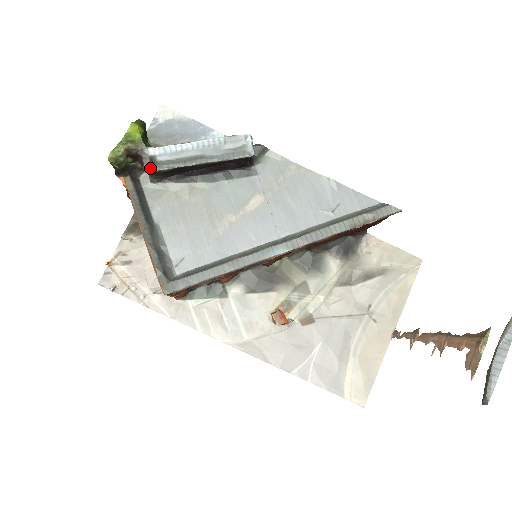
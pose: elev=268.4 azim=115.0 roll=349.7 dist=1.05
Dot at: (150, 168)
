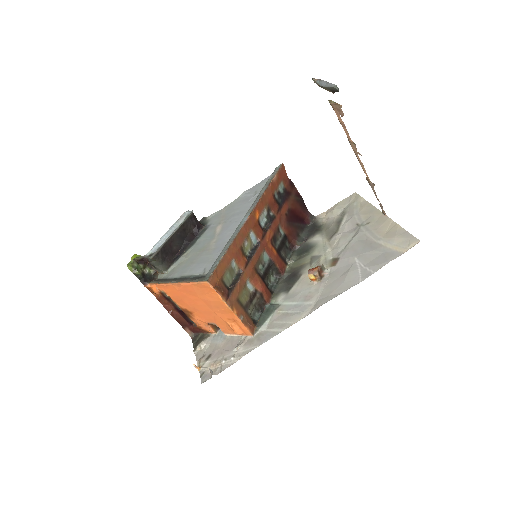
Dot at: (152, 256)
